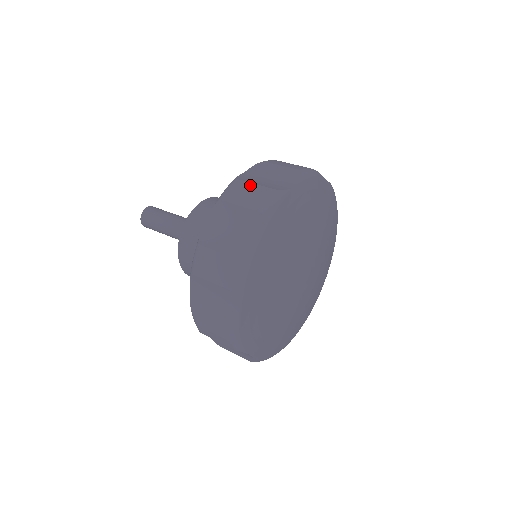
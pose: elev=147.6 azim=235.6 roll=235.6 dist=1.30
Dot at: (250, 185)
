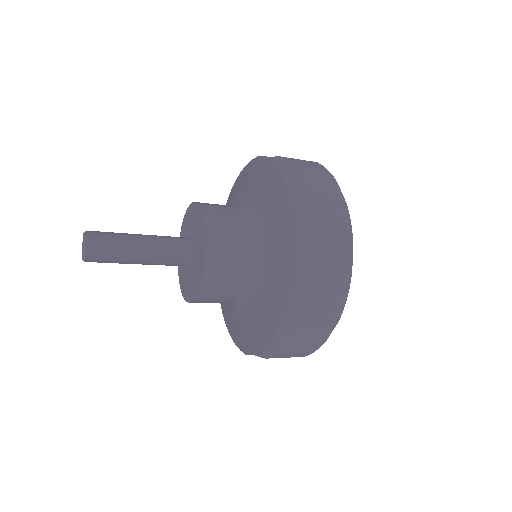
Dot at: (321, 209)
